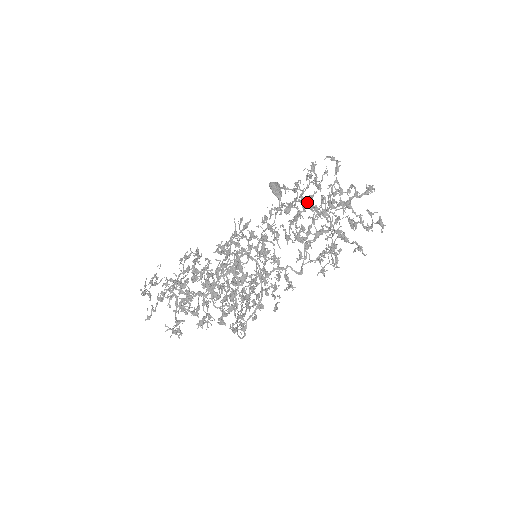
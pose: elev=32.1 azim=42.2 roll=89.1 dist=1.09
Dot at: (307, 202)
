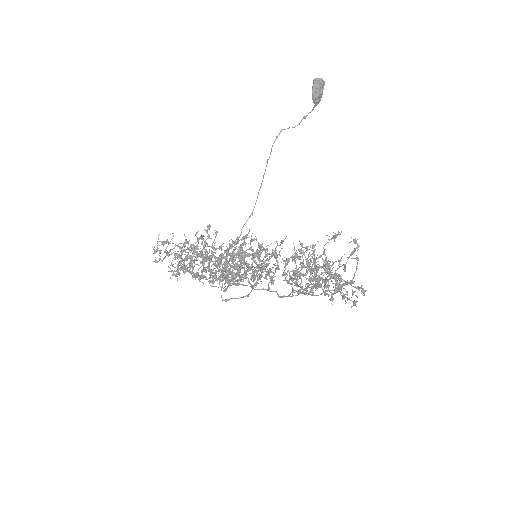
Dot at: occluded
